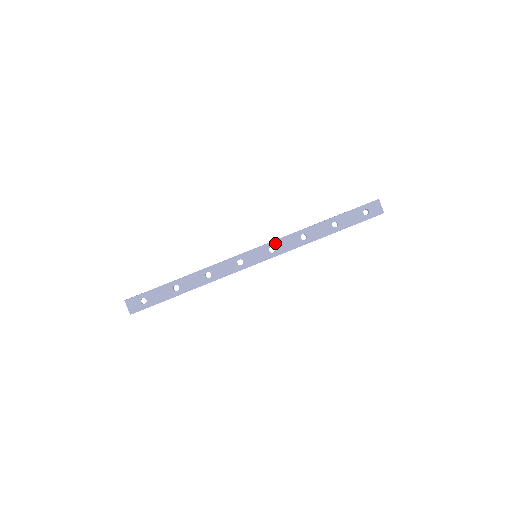
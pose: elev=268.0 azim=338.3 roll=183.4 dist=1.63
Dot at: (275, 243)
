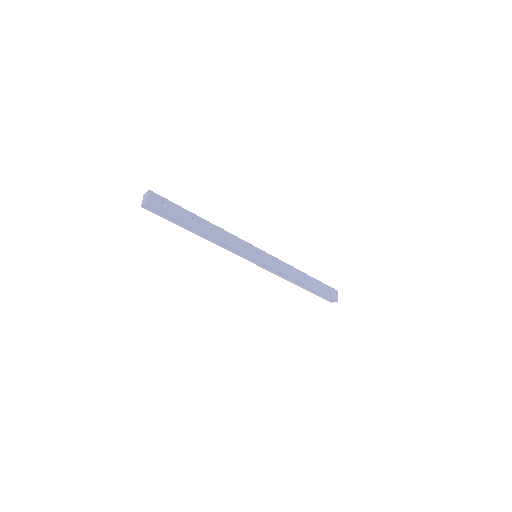
Dot at: (274, 258)
